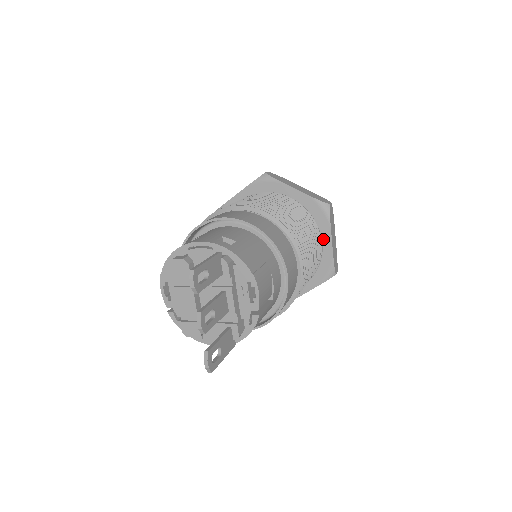
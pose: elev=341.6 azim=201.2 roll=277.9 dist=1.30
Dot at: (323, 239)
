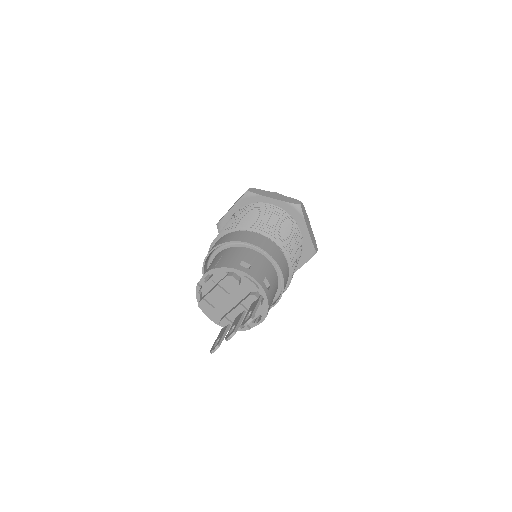
Dot at: occluded
